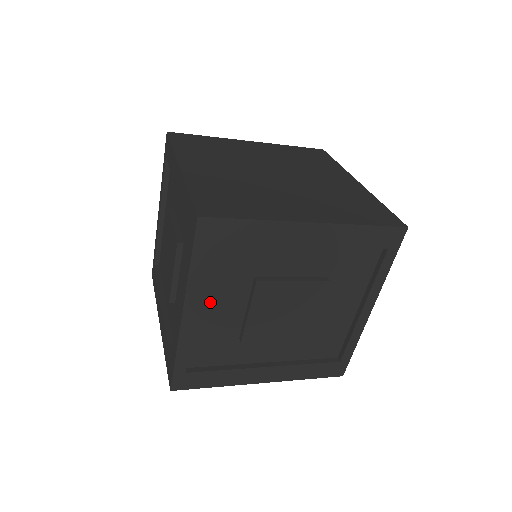
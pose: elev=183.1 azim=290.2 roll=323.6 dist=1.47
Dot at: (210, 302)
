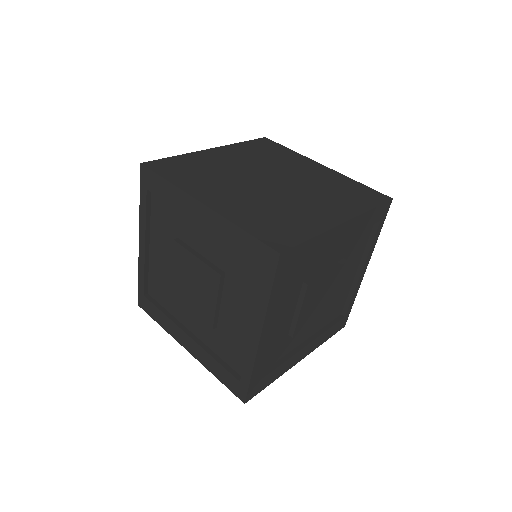
Dot at: (274, 317)
